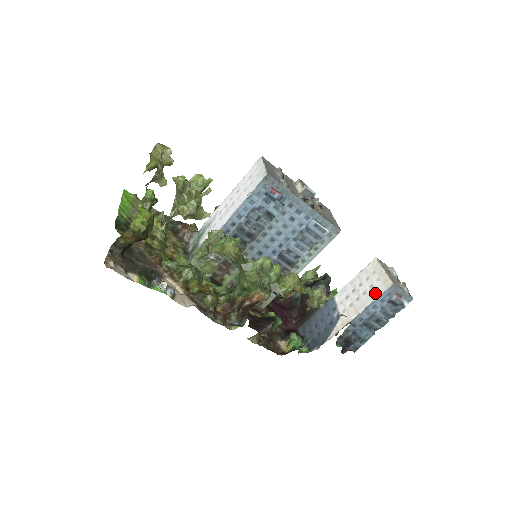
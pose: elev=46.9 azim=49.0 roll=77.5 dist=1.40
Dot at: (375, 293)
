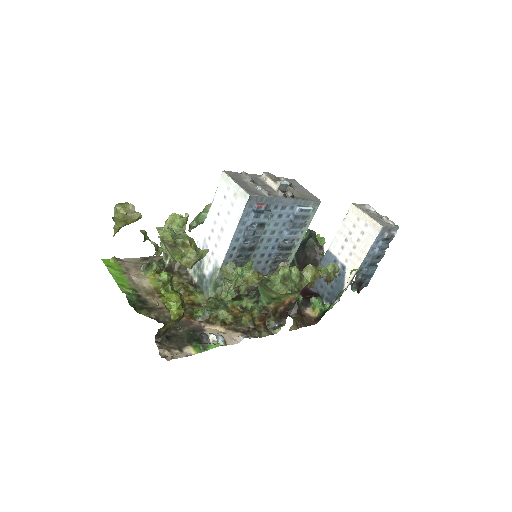
Dot at: (369, 239)
